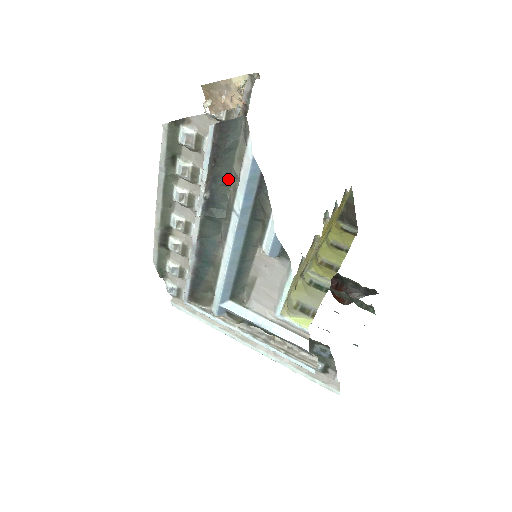
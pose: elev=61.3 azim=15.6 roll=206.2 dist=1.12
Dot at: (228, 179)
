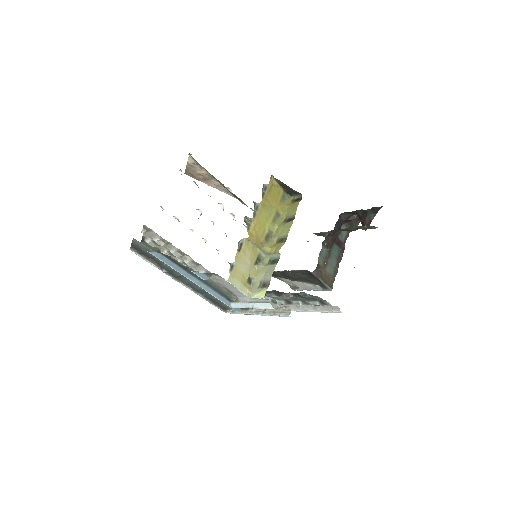
Dot at: occluded
